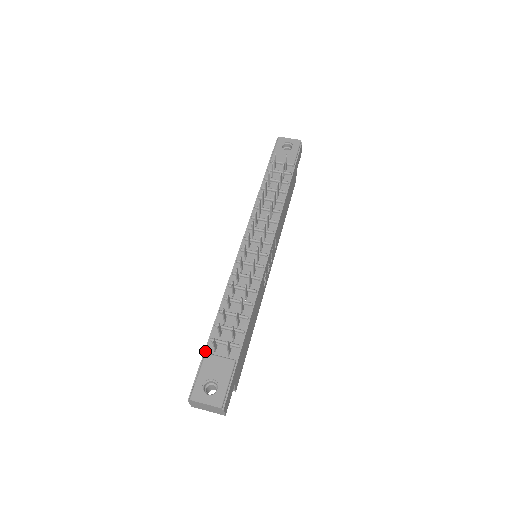
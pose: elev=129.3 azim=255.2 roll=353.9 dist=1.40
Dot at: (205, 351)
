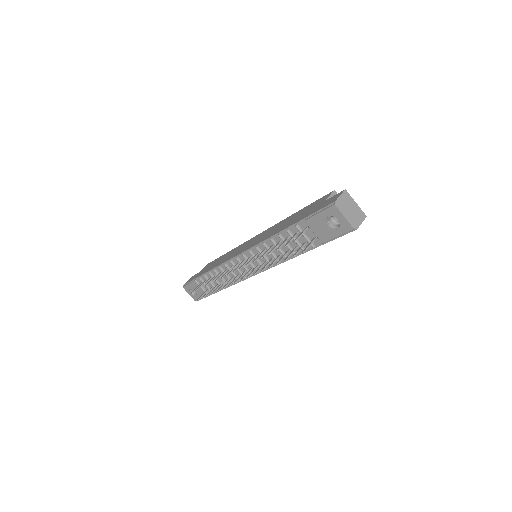
Dot at: (196, 278)
